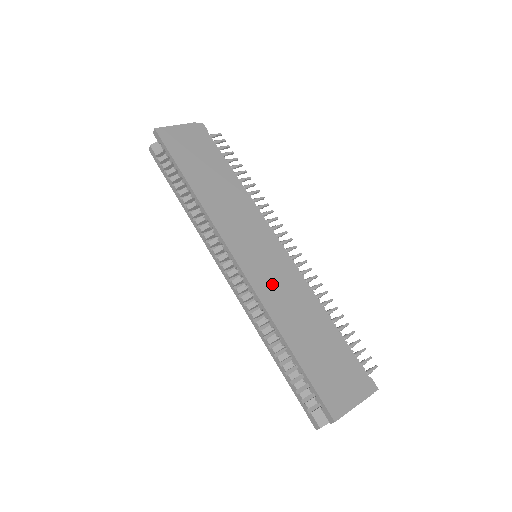
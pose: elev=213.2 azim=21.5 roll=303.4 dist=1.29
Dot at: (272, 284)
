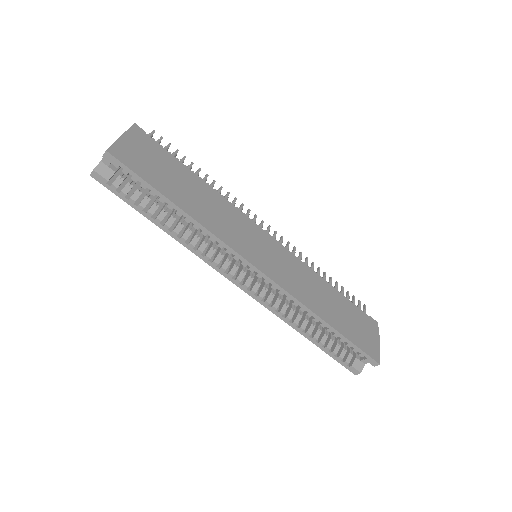
Dot at: (292, 279)
